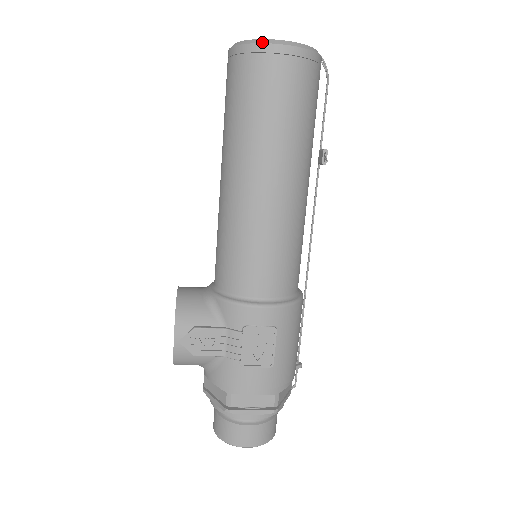
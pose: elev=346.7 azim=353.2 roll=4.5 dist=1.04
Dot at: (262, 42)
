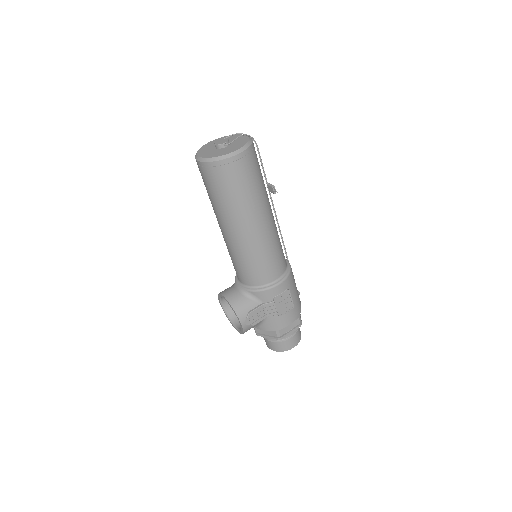
Dot at: (226, 158)
